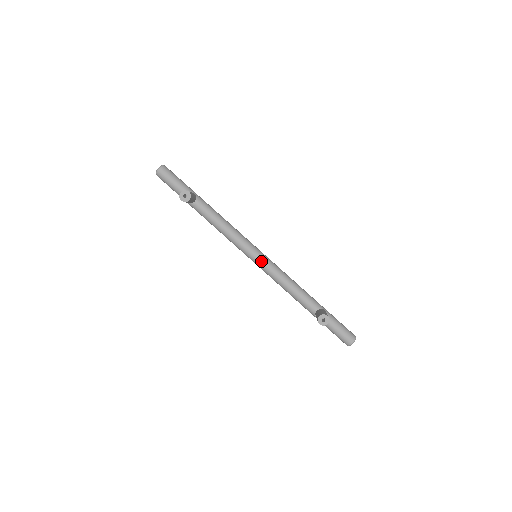
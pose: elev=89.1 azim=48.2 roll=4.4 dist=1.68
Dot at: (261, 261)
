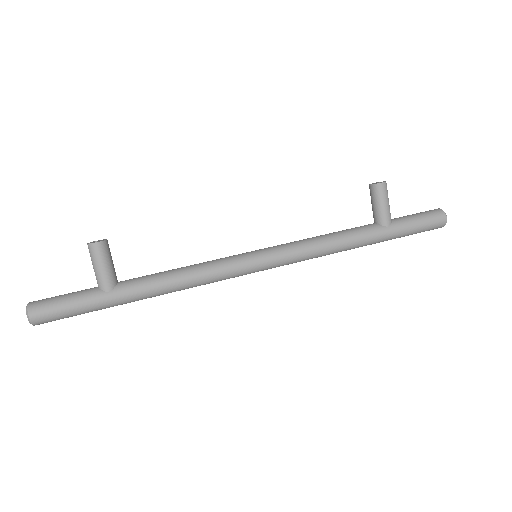
Dot at: (266, 248)
